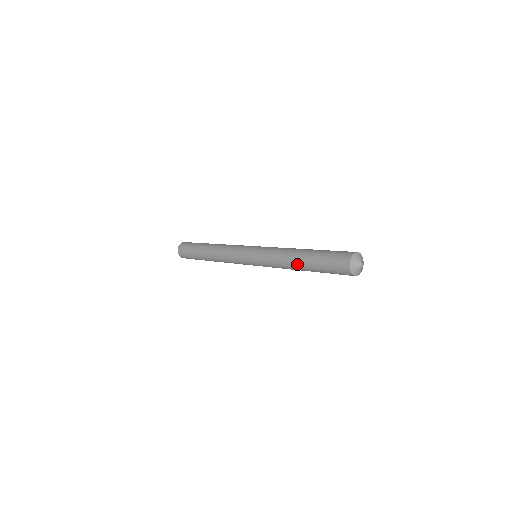
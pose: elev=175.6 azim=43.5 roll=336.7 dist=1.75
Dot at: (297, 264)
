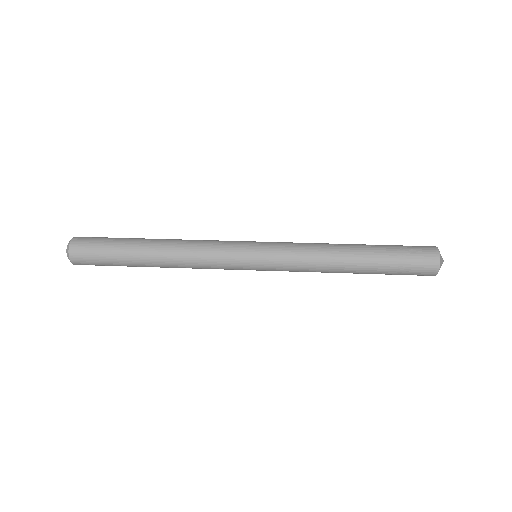
Dot at: (351, 267)
